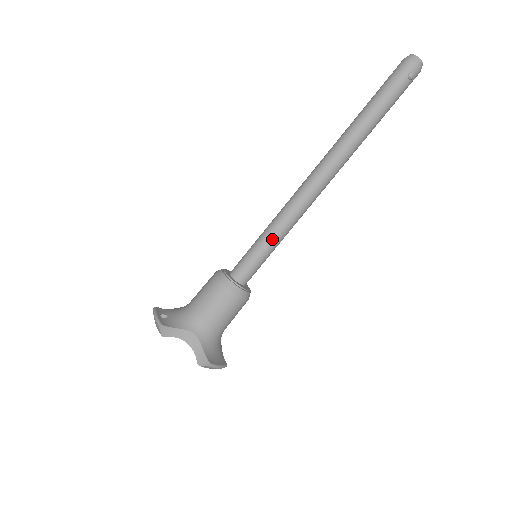
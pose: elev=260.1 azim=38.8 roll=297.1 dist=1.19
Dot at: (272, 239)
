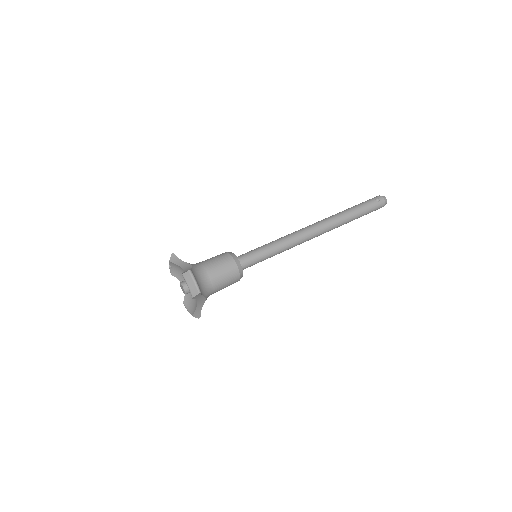
Dot at: (270, 244)
